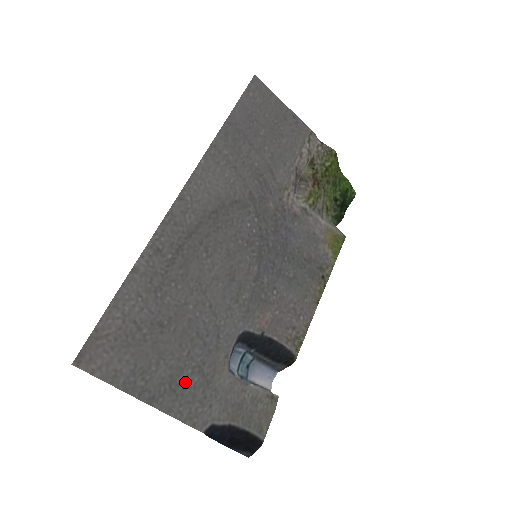
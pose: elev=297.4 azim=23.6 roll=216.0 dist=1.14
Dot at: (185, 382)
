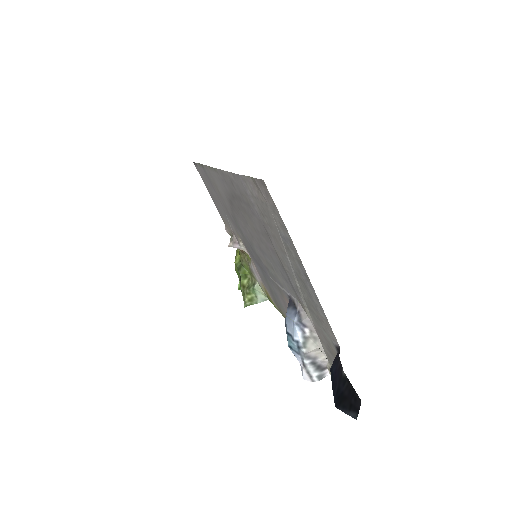
Dot at: (303, 290)
